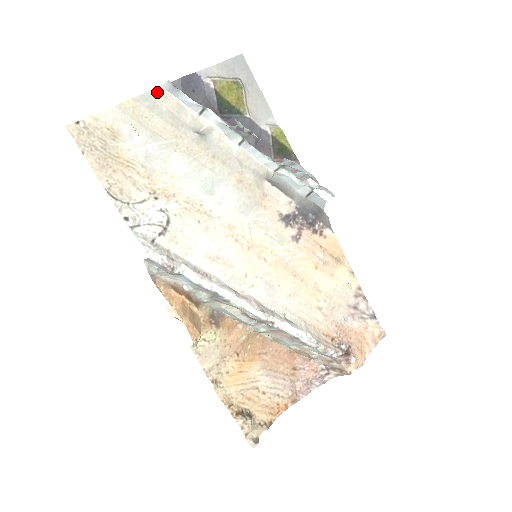
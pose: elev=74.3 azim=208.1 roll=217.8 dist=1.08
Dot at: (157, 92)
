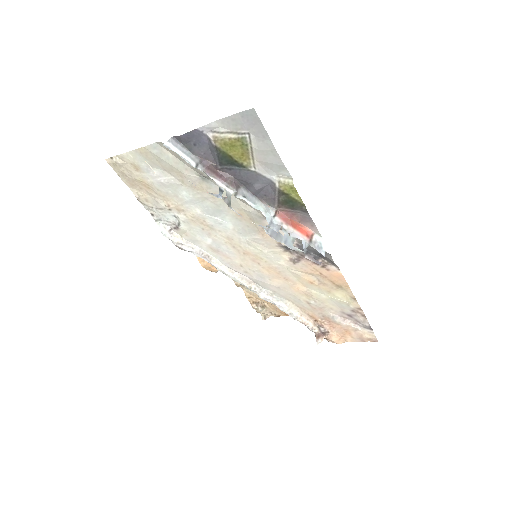
Dot at: (162, 144)
